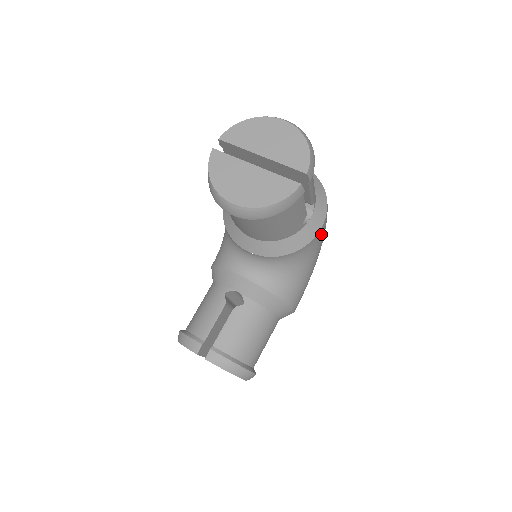
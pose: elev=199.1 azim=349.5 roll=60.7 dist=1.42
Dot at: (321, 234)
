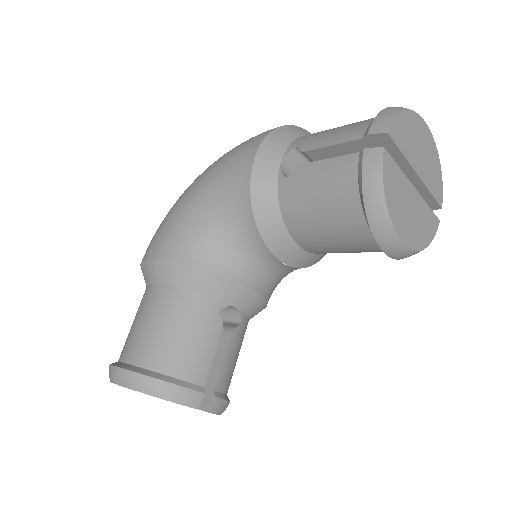
Dot at: occluded
